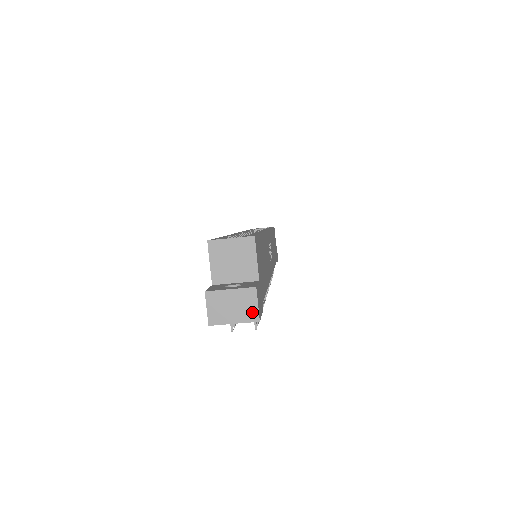
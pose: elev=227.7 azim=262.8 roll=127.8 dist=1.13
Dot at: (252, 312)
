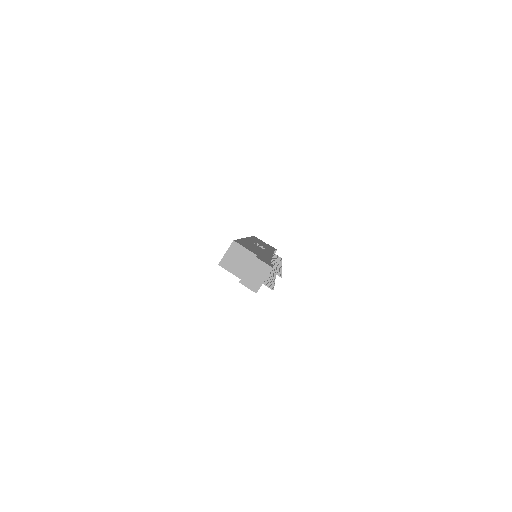
Dot at: (266, 268)
